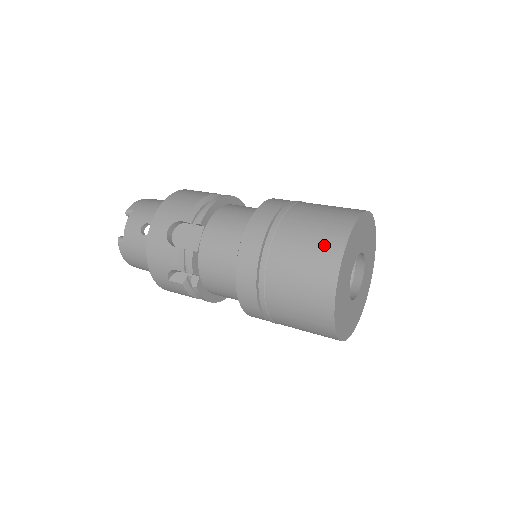
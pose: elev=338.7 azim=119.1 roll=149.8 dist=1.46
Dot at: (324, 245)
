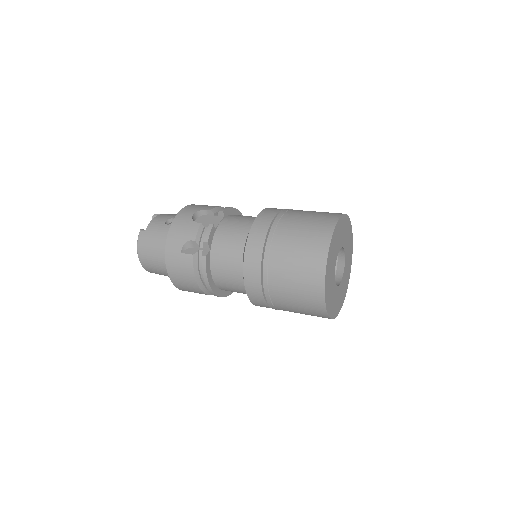
Dot at: (323, 217)
